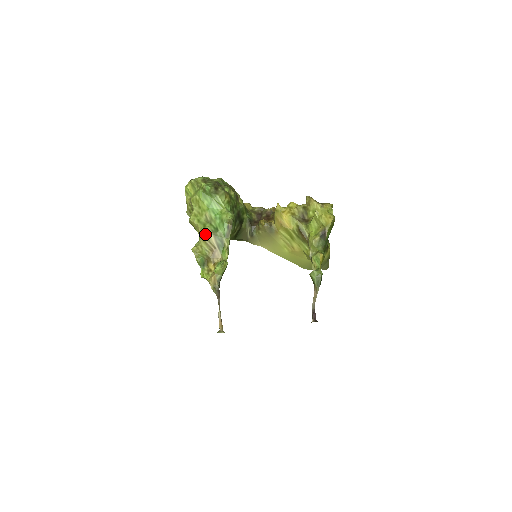
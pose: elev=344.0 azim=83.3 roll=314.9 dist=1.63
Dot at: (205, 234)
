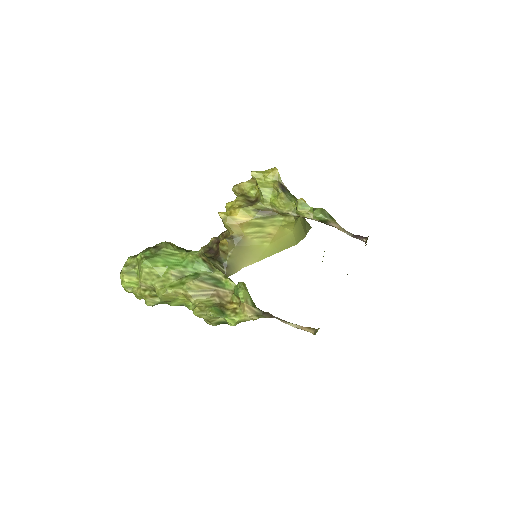
Dot at: (191, 289)
